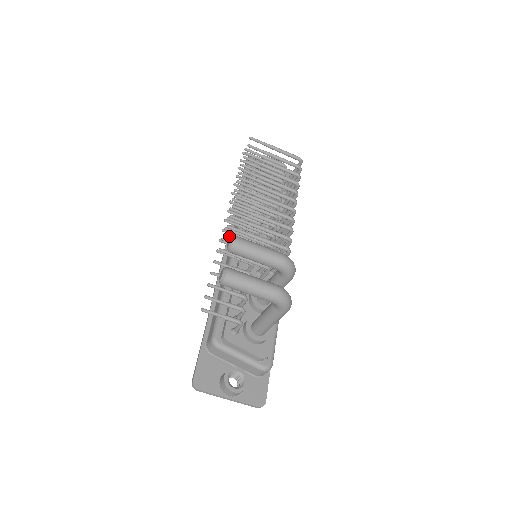
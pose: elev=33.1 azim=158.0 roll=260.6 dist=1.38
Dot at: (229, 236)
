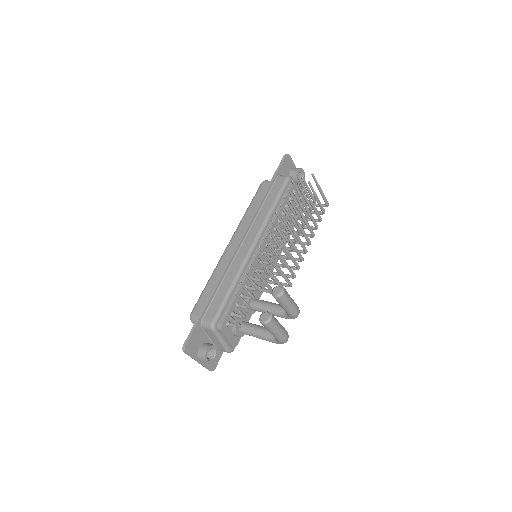
Dot at: (247, 230)
